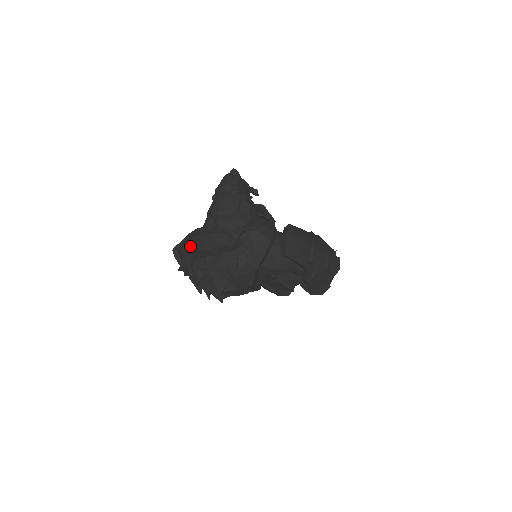
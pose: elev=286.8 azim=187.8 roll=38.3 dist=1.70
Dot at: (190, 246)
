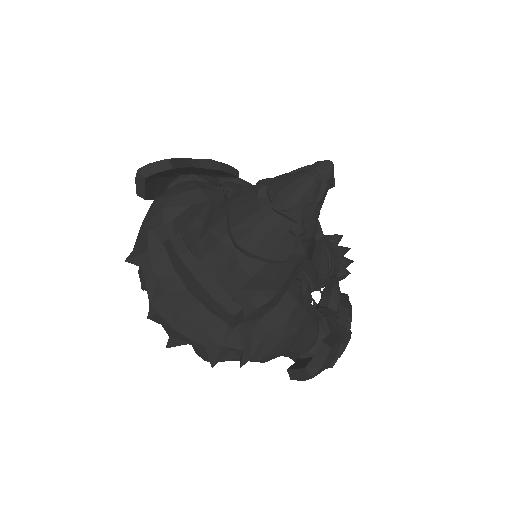
Dot at: (167, 248)
